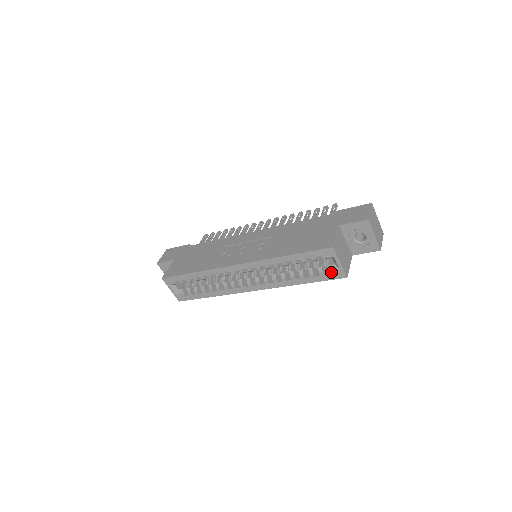
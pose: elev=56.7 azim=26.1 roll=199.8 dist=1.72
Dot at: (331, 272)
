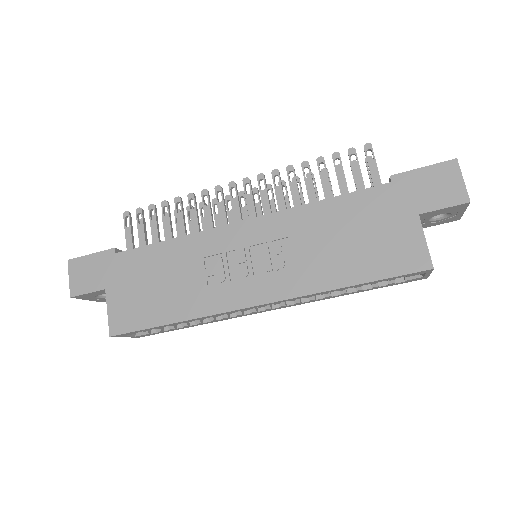
Dot at: (408, 280)
